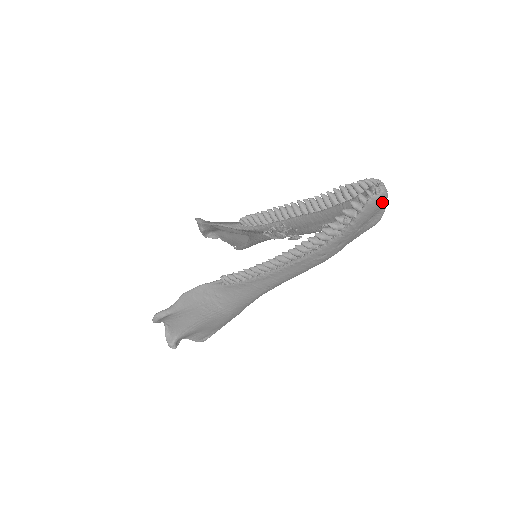
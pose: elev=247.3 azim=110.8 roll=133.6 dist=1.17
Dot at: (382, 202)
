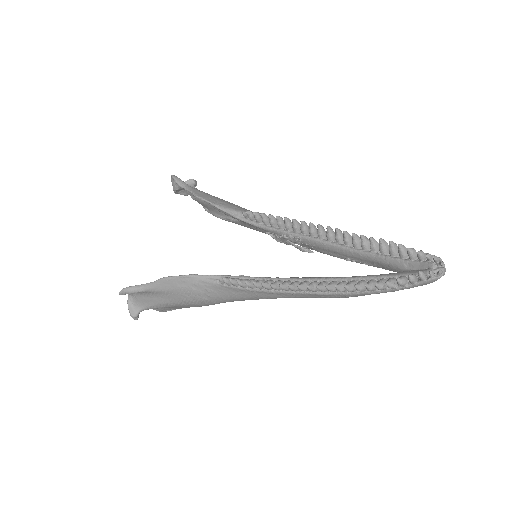
Dot at: occluded
